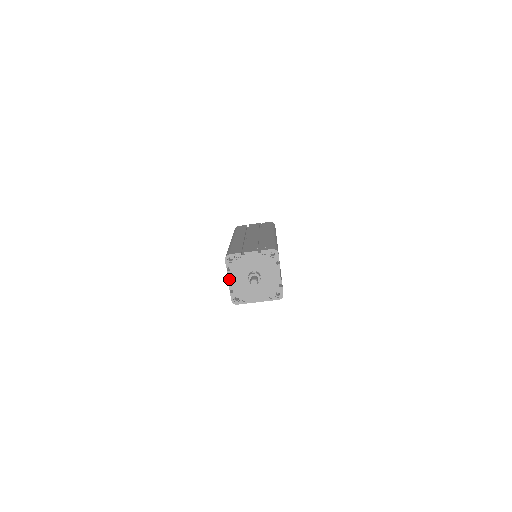
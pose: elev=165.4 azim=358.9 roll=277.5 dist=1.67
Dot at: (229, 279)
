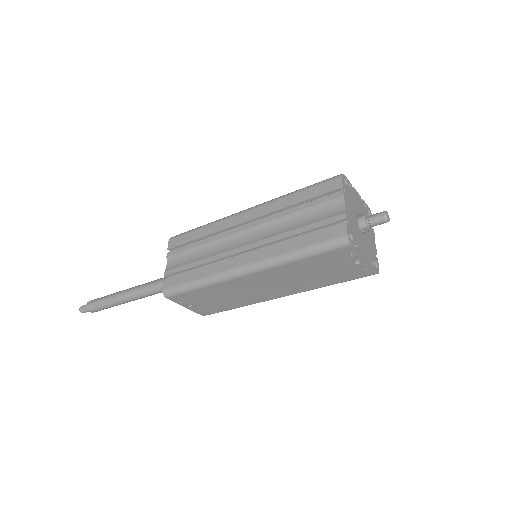
Dot at: (345, 203)
